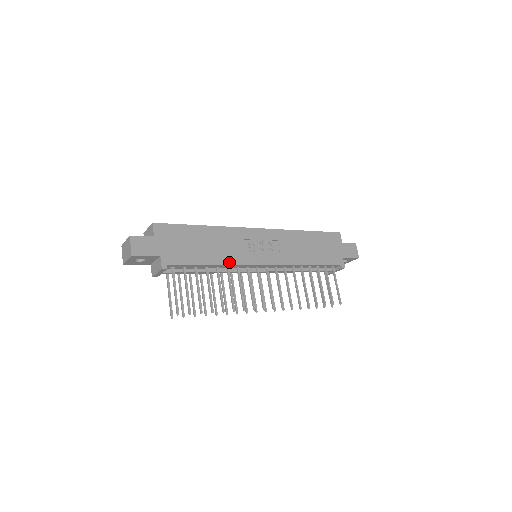
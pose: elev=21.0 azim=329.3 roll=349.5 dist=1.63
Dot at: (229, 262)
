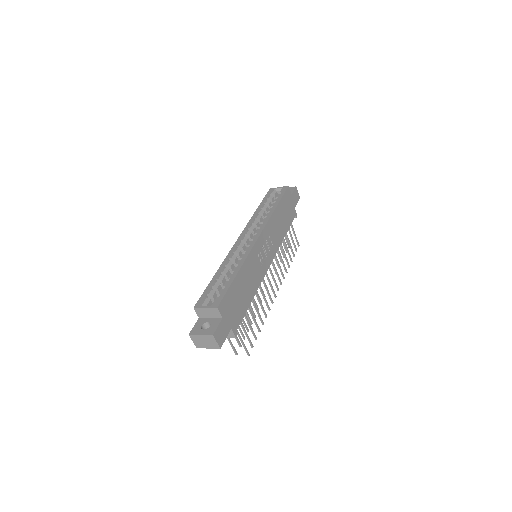
Dot at: (257, 286)
